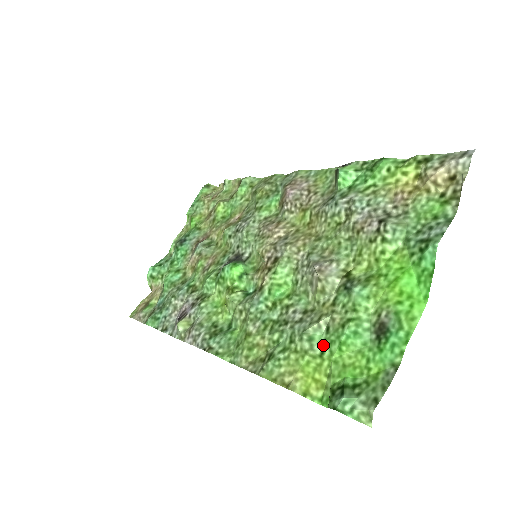
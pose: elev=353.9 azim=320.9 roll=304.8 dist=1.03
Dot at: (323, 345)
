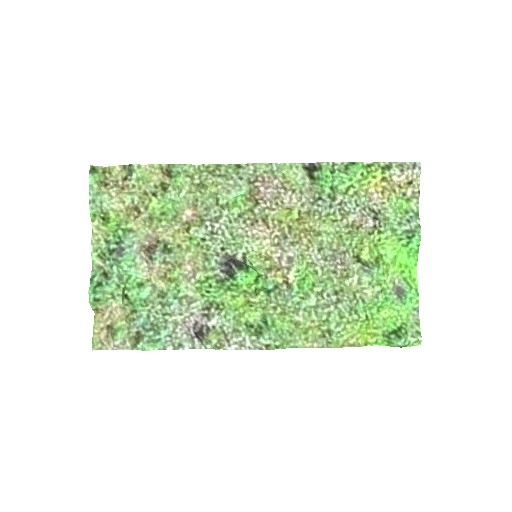
Dot at: (364, 312)
